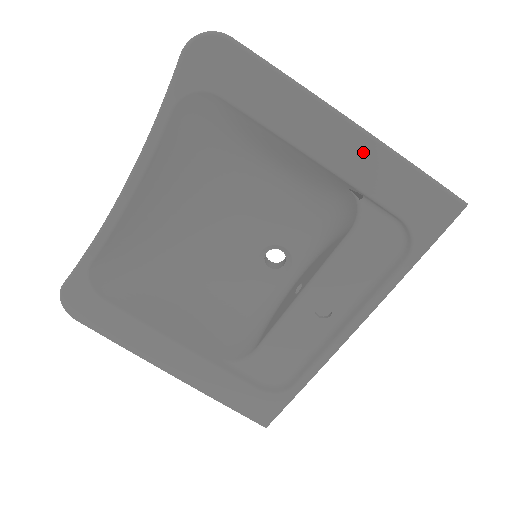
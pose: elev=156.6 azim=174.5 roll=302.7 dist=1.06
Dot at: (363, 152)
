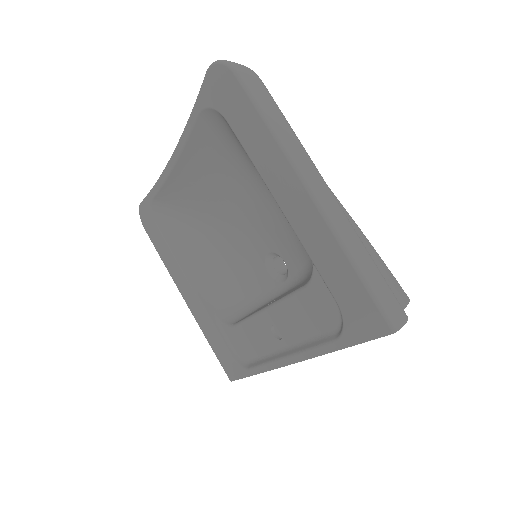
Dot at: (316, 227)
